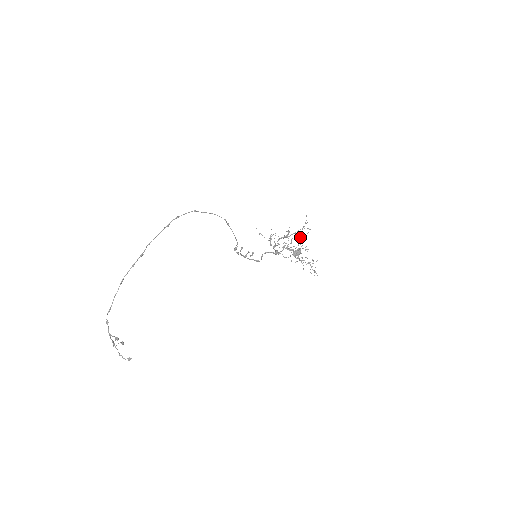
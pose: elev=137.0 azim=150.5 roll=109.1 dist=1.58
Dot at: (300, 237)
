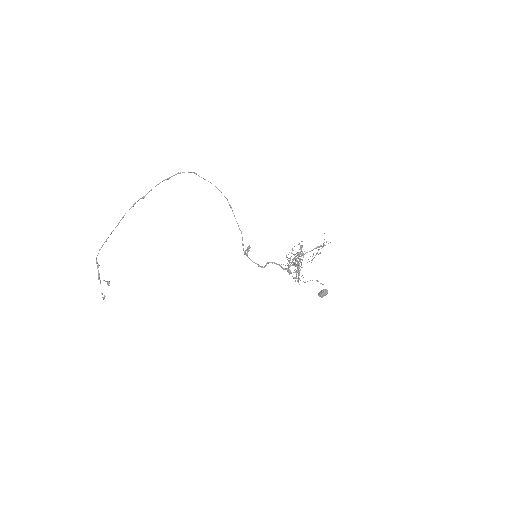
Dot at: (302, 245)
